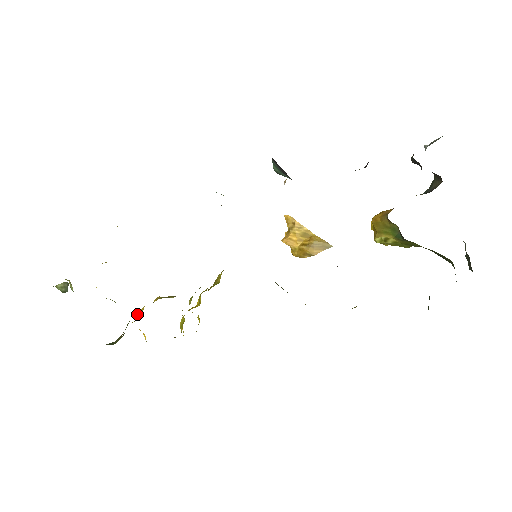
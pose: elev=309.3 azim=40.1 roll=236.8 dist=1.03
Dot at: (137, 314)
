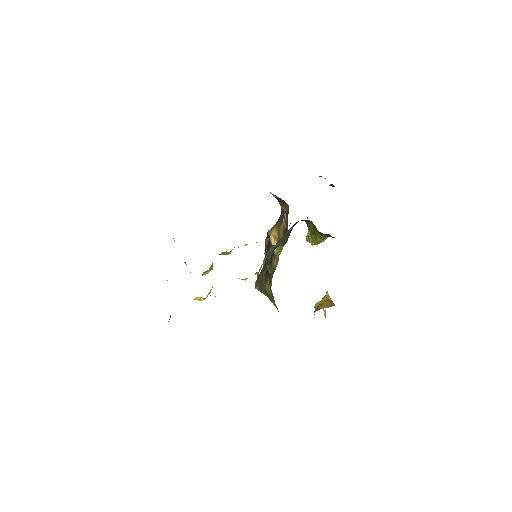
Dot at: occluded
